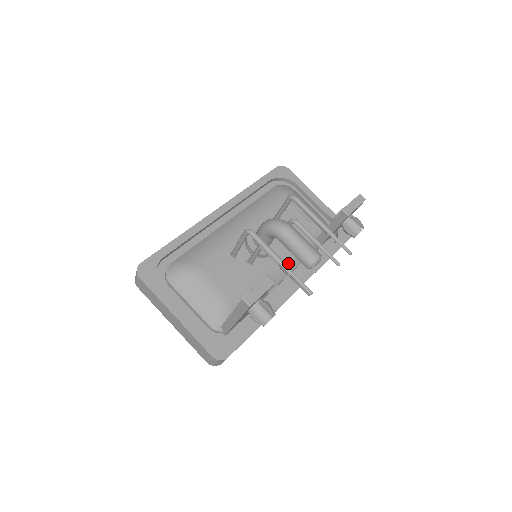
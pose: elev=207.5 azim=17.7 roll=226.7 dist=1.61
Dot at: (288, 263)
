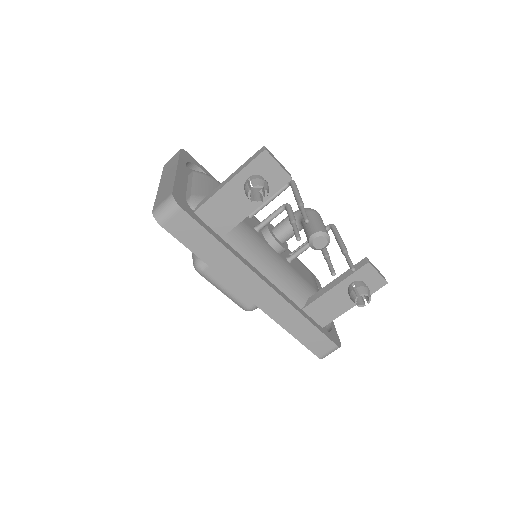
Dot at: (280, 271)
